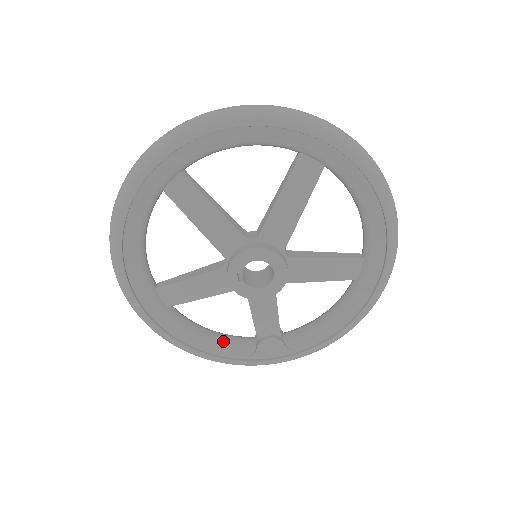
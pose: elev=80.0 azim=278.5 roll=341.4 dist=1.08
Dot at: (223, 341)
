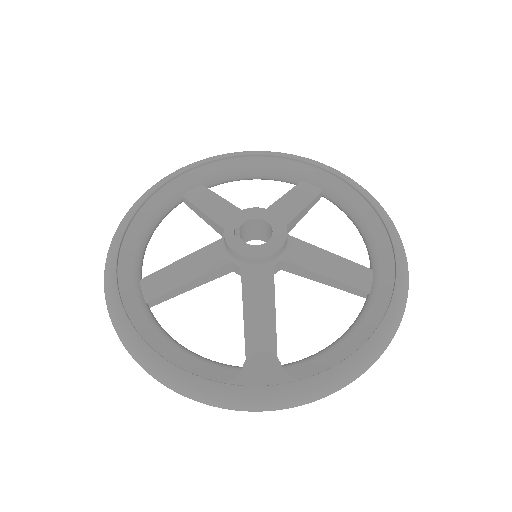
Dot at: (199, 357)
